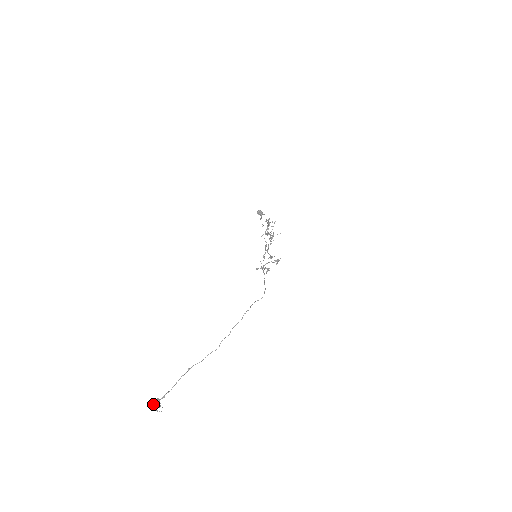
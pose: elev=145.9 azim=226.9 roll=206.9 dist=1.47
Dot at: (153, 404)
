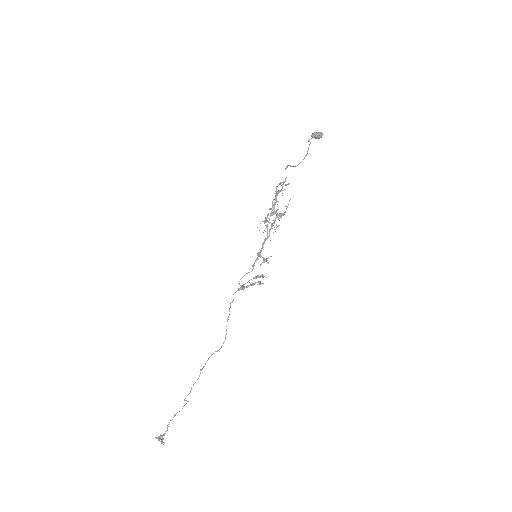
Dot at: (159, 438)
